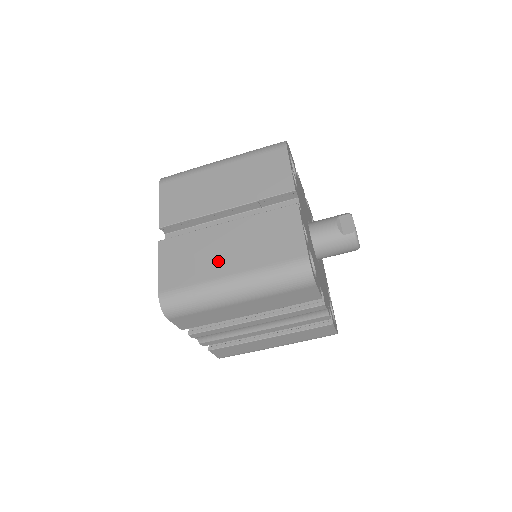
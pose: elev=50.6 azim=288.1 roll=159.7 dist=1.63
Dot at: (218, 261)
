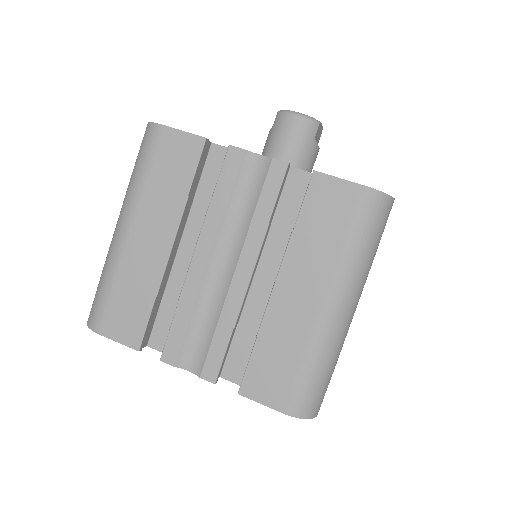
Dot at: occluded
